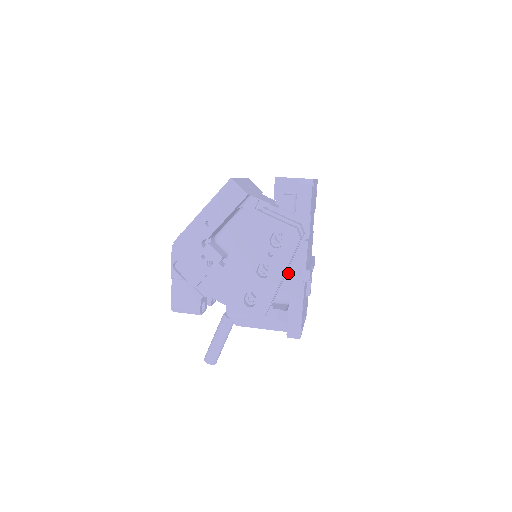
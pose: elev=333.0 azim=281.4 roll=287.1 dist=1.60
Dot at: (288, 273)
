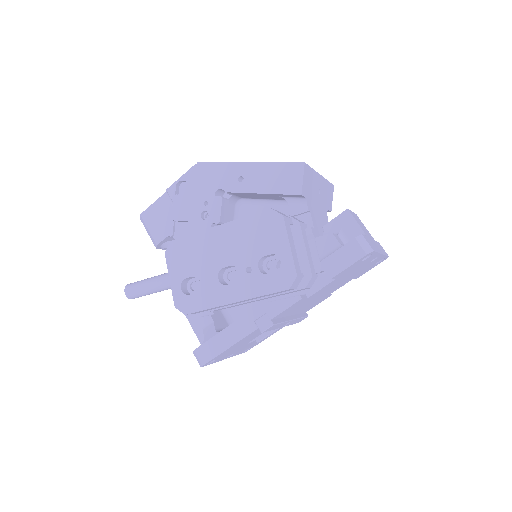
Dot at: (261, 302)
